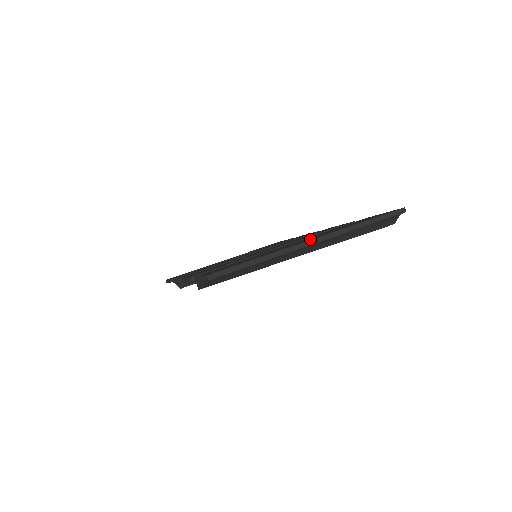
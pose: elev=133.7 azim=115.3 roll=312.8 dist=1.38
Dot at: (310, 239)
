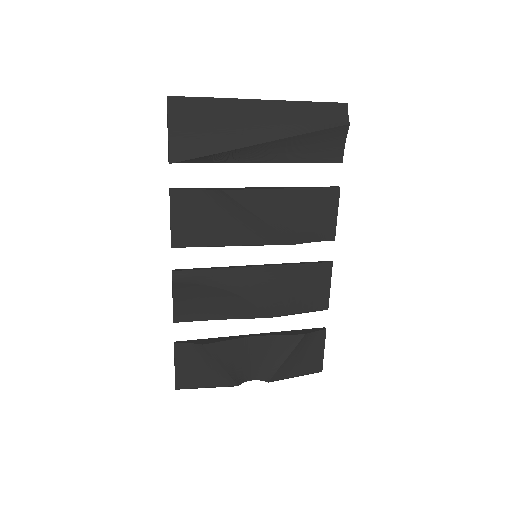
Dot at: (261, 106)
